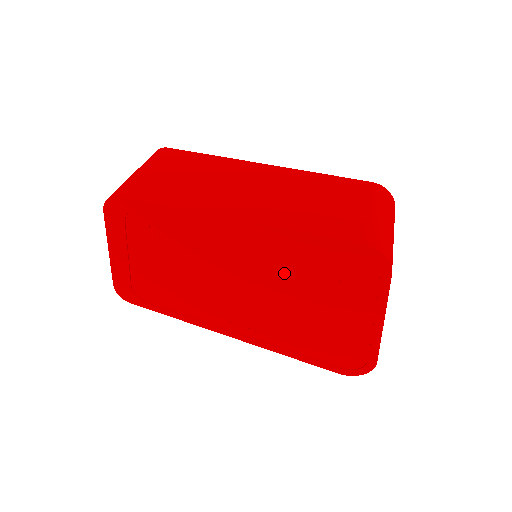
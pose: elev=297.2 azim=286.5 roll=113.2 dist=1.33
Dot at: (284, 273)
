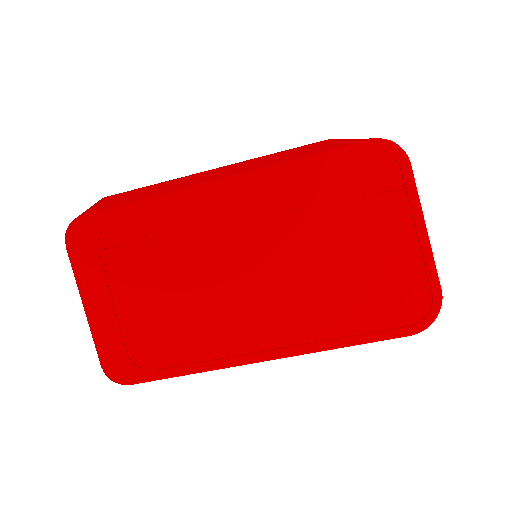
Dot at: (306, 223)
